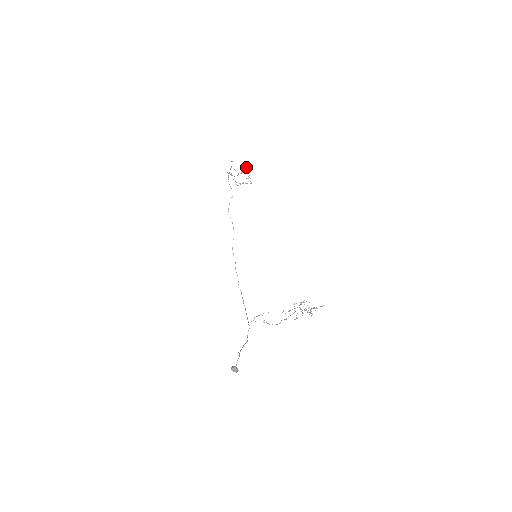
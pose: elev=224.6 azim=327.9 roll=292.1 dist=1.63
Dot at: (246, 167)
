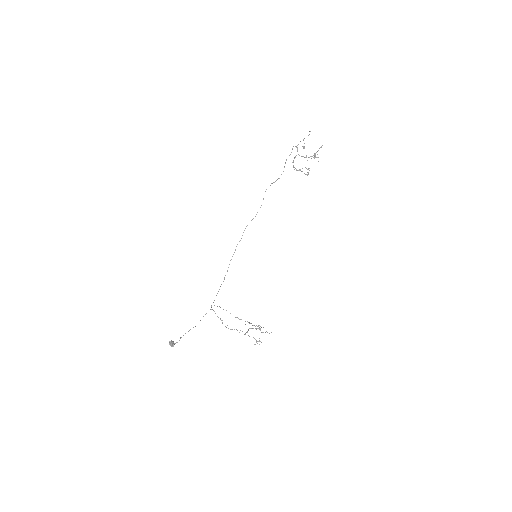
Dot at: (316, 152)
